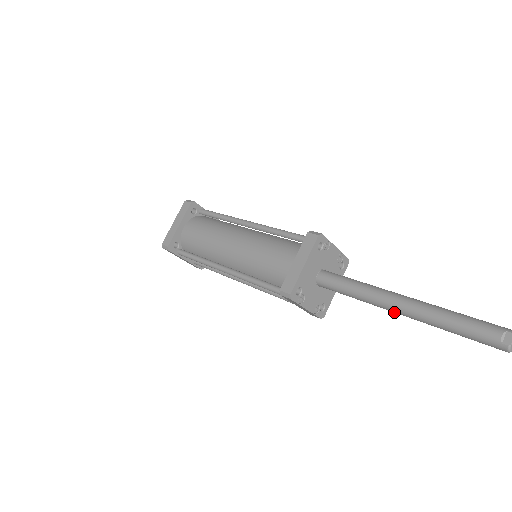
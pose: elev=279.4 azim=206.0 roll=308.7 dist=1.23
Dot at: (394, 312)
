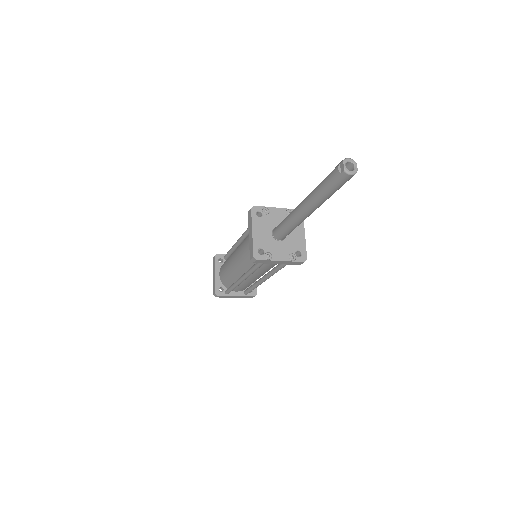
Dot at: (308, 215)
